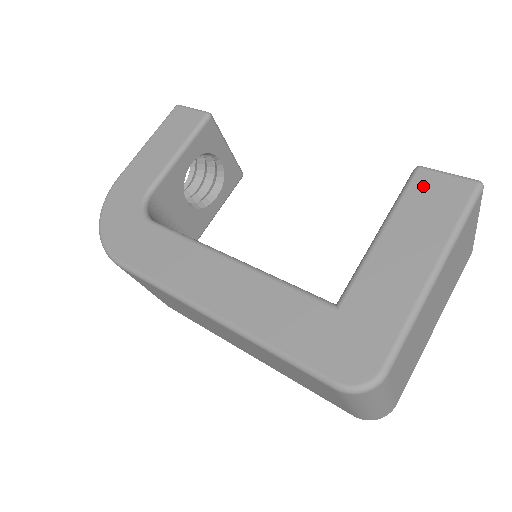
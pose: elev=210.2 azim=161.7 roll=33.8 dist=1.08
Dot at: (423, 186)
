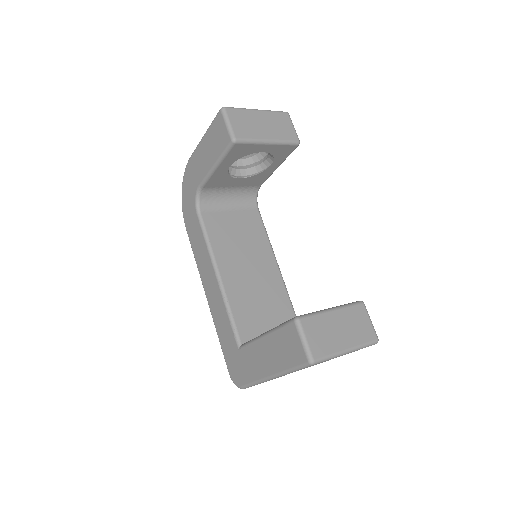
Dot at: (289, 334)
